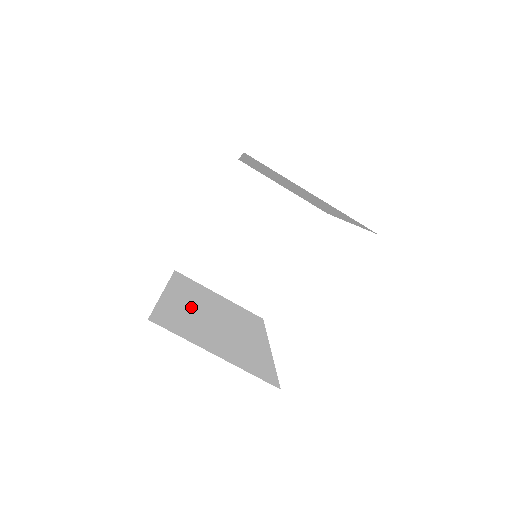
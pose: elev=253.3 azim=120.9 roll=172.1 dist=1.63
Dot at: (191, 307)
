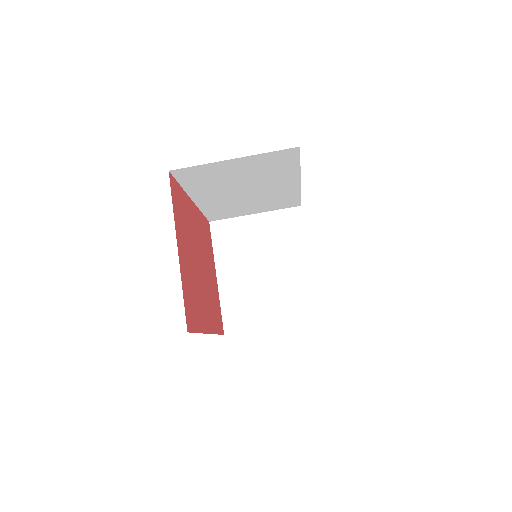
Dot at: occluded
